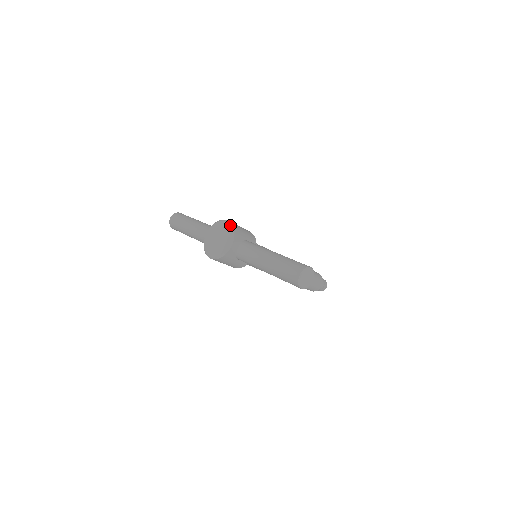
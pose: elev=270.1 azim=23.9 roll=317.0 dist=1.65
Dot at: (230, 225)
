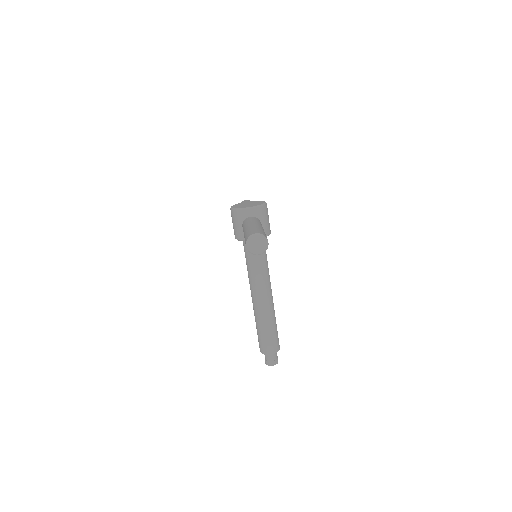
Dot at: (264, 203)
